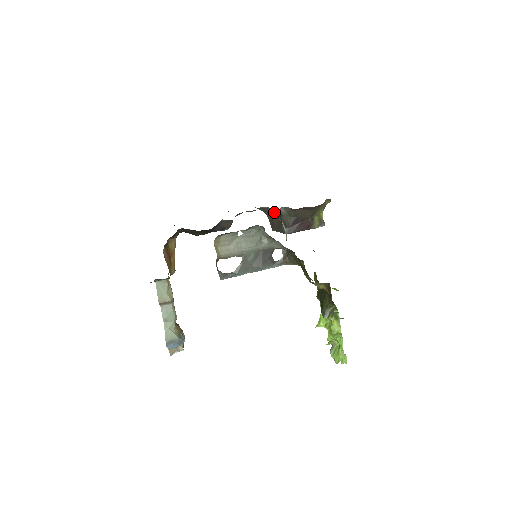
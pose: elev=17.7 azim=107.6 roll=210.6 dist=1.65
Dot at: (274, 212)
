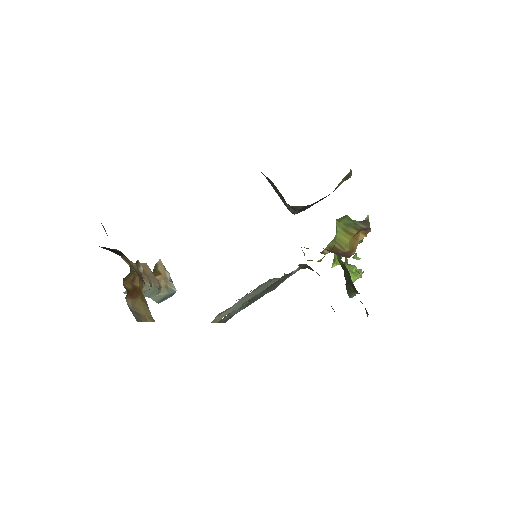
Dot at: occluded
